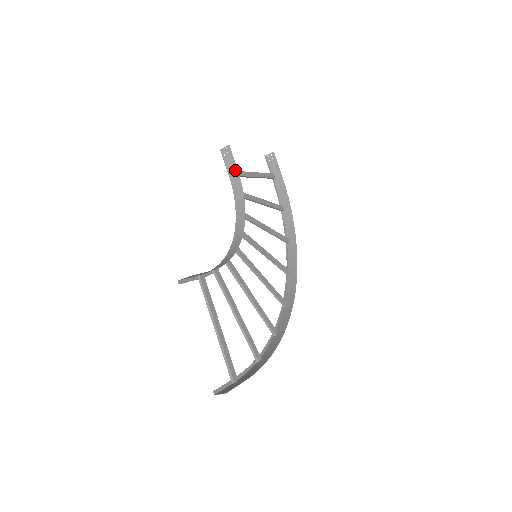
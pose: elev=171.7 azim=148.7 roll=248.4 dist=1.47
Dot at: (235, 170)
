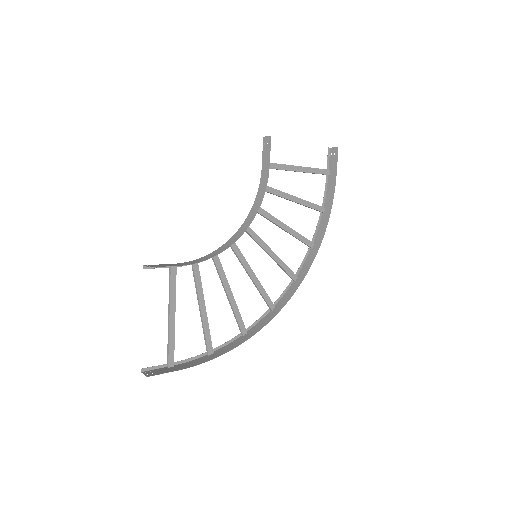
Dot at: (268, 164)
